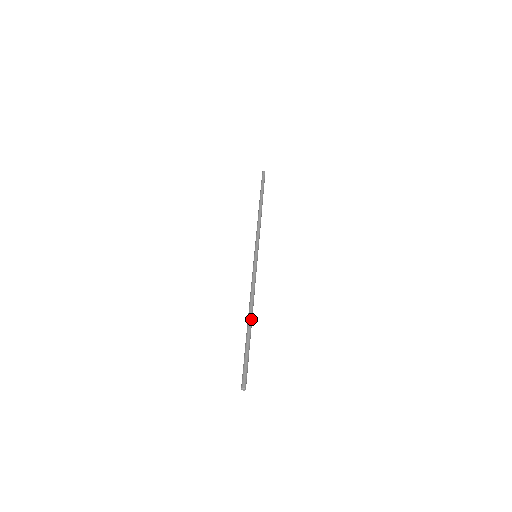
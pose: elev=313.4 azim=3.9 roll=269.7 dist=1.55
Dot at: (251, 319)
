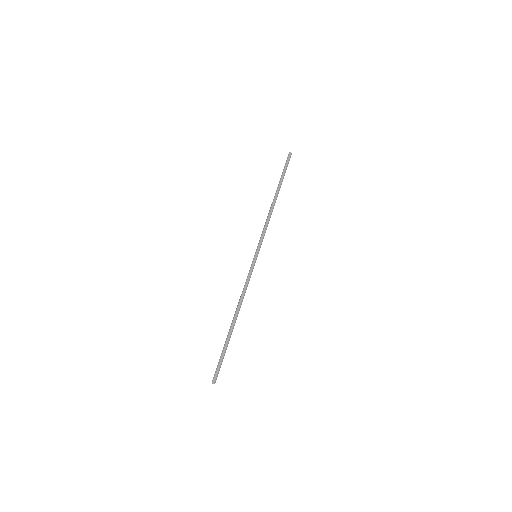
Dot at: occluded
